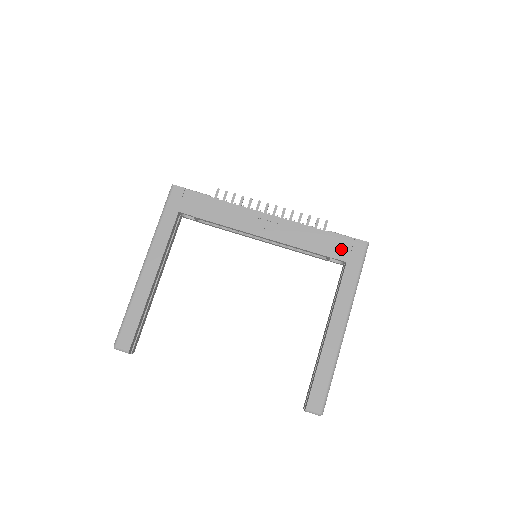
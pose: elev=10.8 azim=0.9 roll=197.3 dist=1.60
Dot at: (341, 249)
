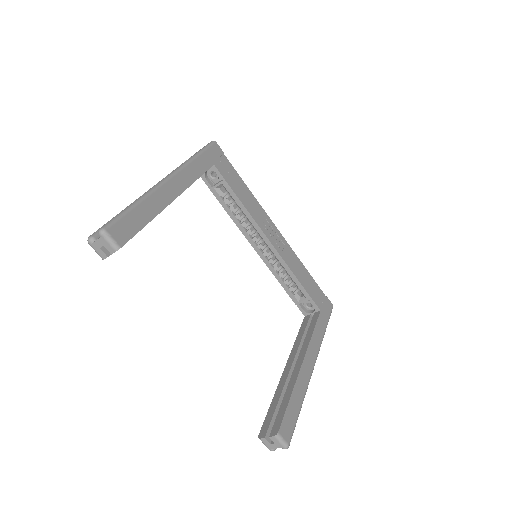
Dot at: (318, 297)
